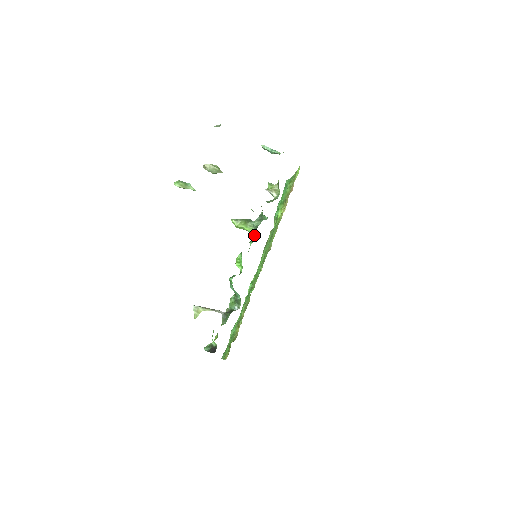
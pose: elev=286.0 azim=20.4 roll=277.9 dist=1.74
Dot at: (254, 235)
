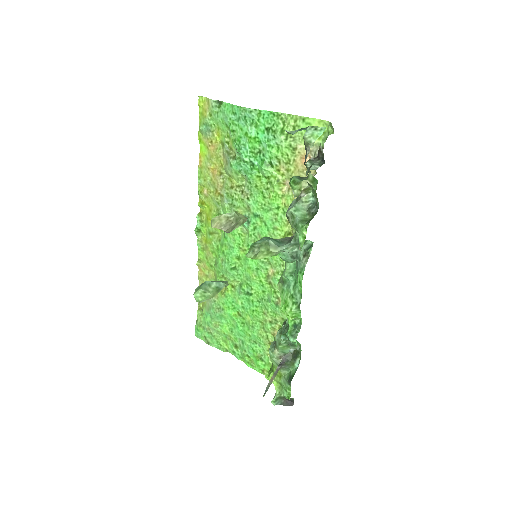
Dot at: (285, 261)
